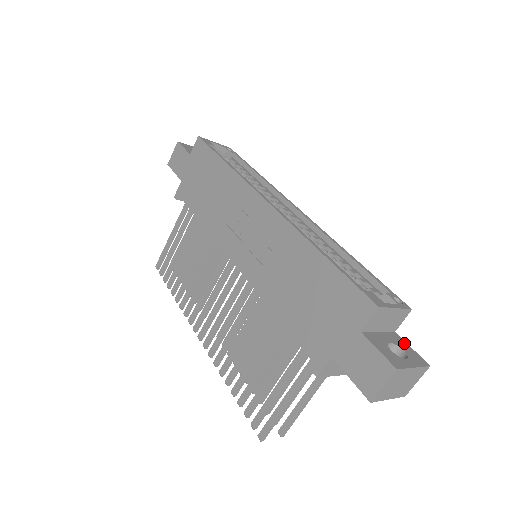
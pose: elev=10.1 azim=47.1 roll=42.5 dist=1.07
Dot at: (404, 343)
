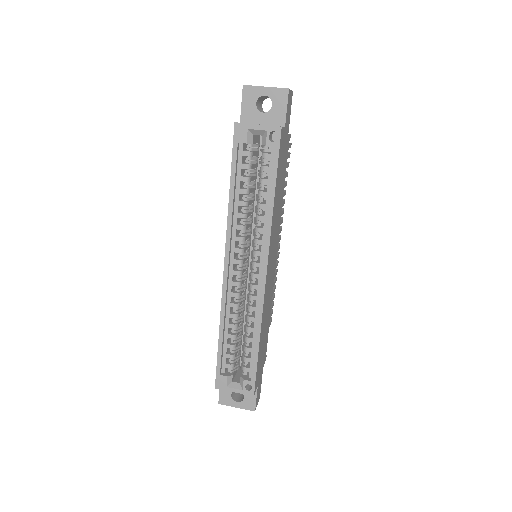
Dot at: occluded
